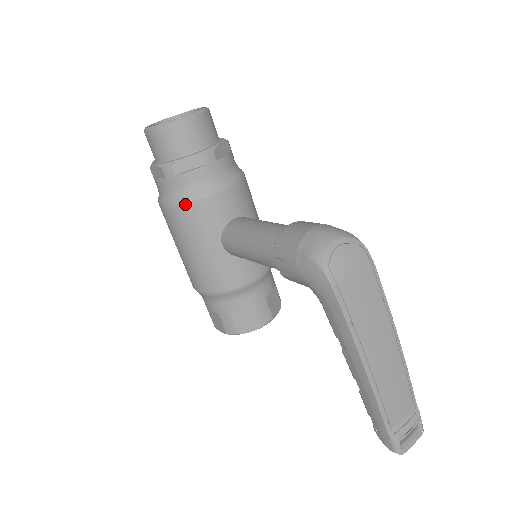
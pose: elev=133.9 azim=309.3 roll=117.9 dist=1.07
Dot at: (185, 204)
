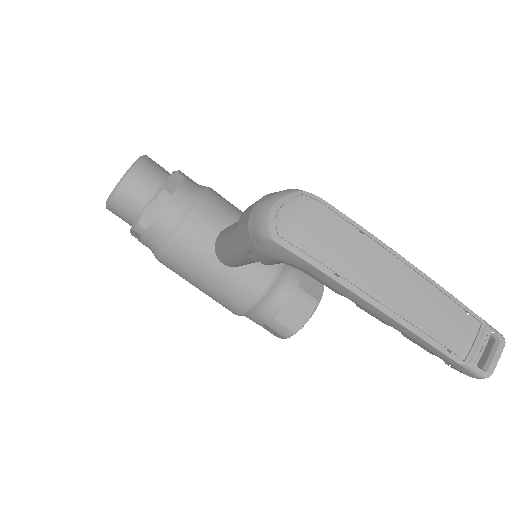
Dot at: (169, 248)
